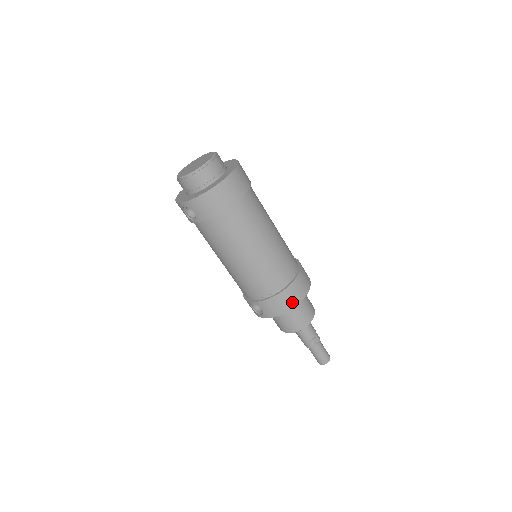
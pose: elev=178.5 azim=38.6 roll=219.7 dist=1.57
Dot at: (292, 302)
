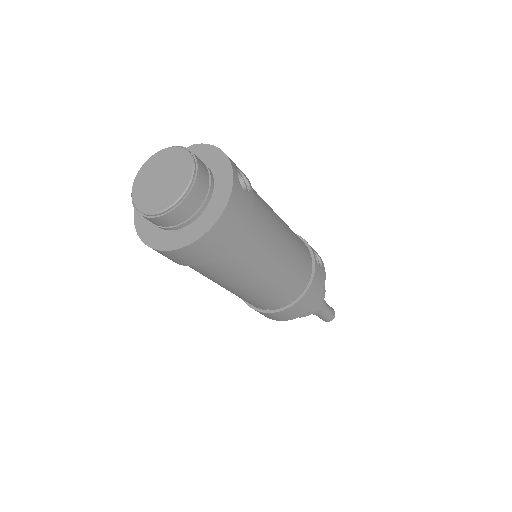
Dot at: (277, 318)
